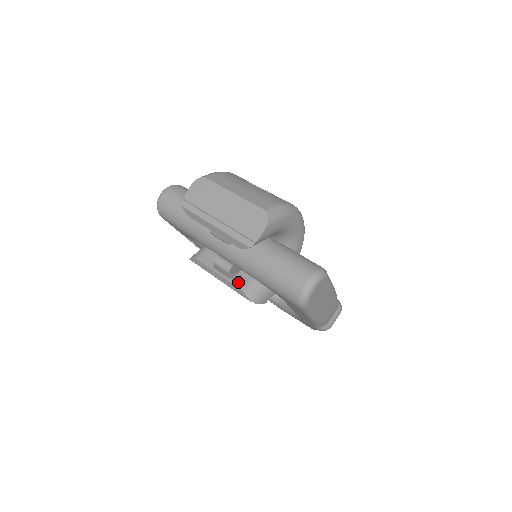
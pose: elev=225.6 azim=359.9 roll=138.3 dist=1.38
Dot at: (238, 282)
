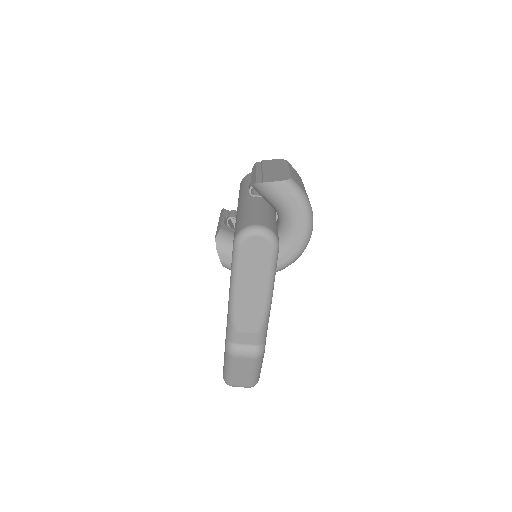
Dot at: (225, 227)
